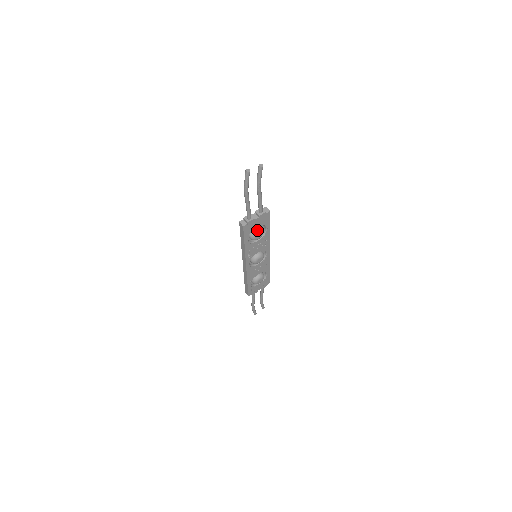
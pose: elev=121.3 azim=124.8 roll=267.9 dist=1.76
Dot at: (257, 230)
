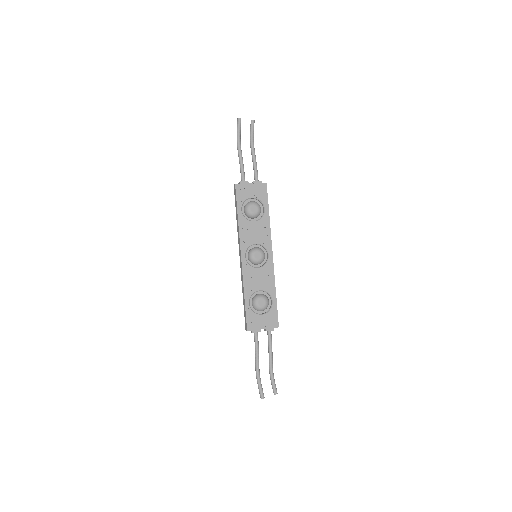
Dot at: (252, 202)
